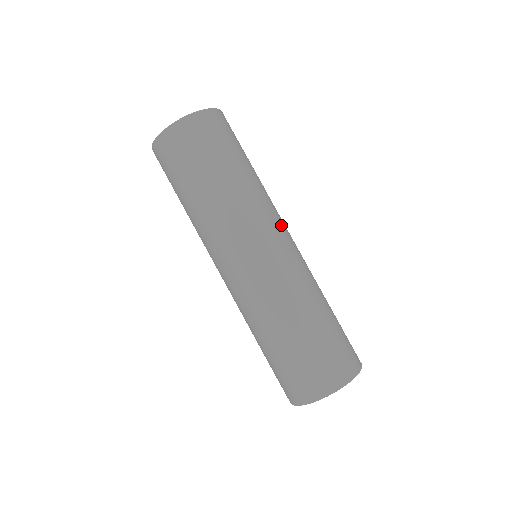
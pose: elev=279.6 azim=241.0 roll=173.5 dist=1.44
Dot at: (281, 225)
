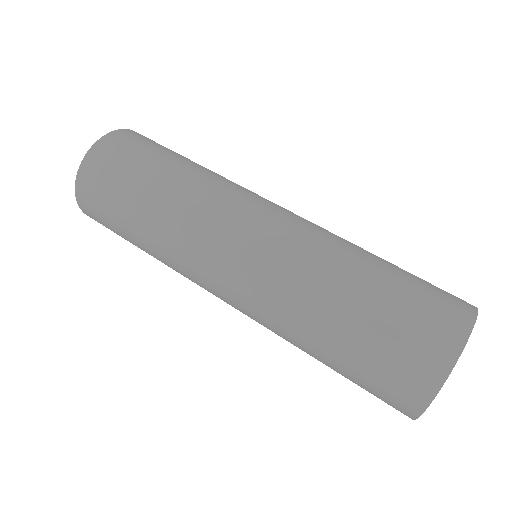
Dot at: (231, 222)
